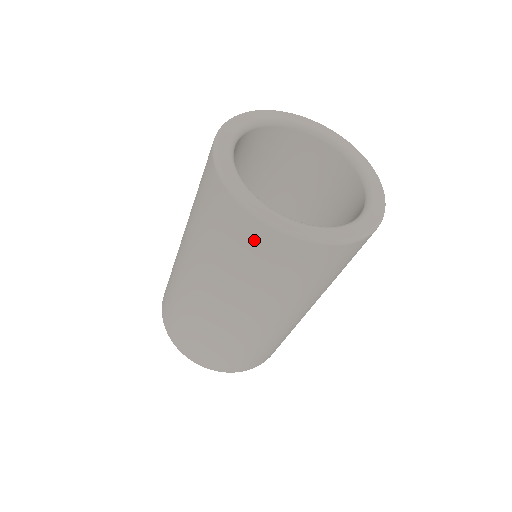
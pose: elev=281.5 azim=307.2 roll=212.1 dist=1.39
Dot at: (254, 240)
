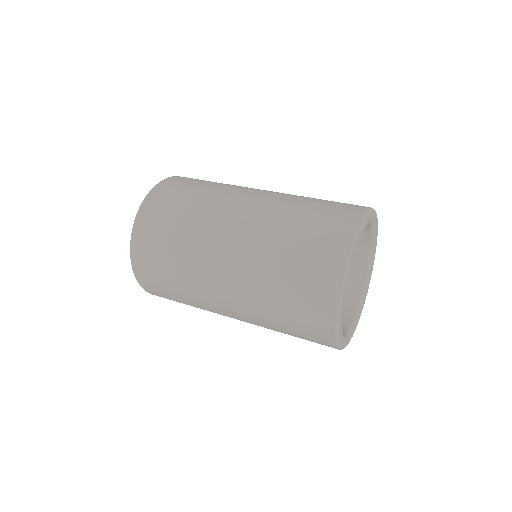
Dot at: (316, 334)
